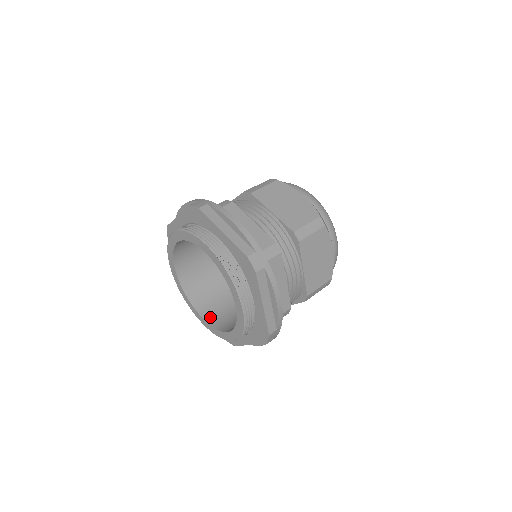
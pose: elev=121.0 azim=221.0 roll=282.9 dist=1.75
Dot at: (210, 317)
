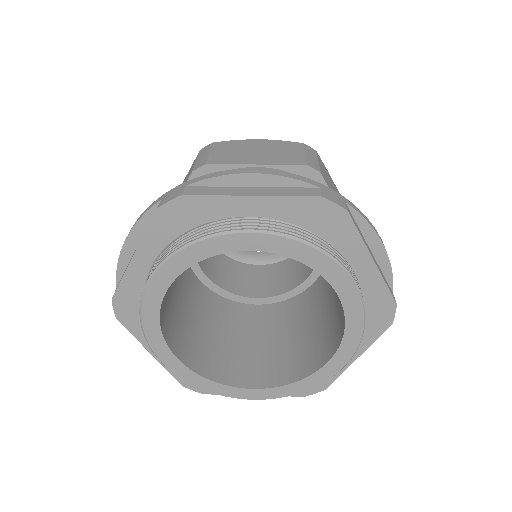
Dot at: (269, 379)
